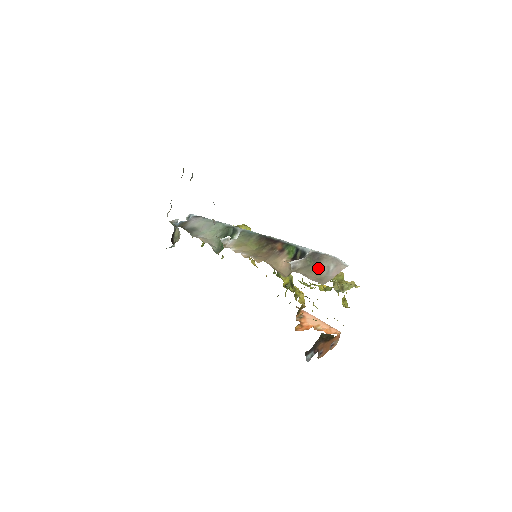
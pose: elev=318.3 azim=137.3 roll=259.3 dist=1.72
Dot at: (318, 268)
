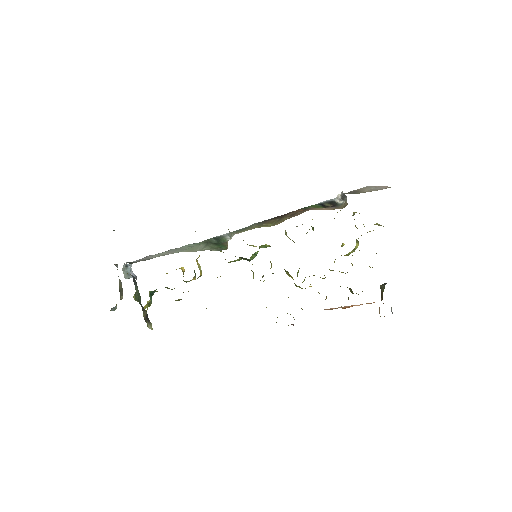
Dot at: (366, 191)
